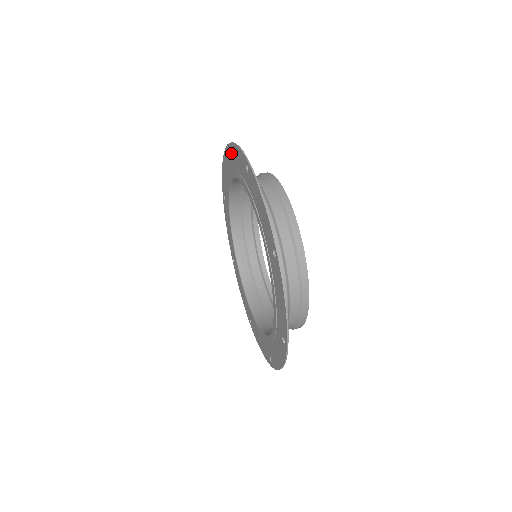
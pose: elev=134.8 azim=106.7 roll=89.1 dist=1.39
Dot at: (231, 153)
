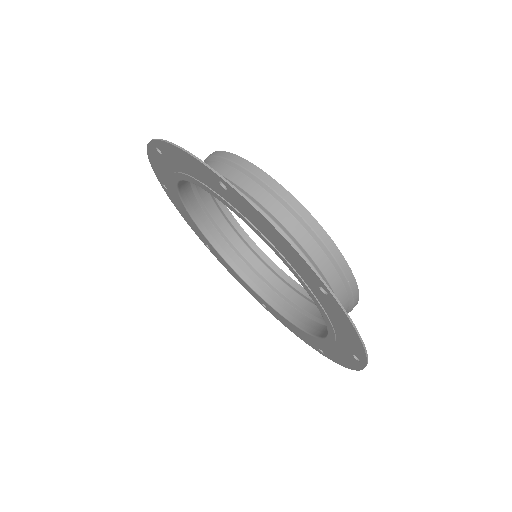
Dot at: (250, 212)
